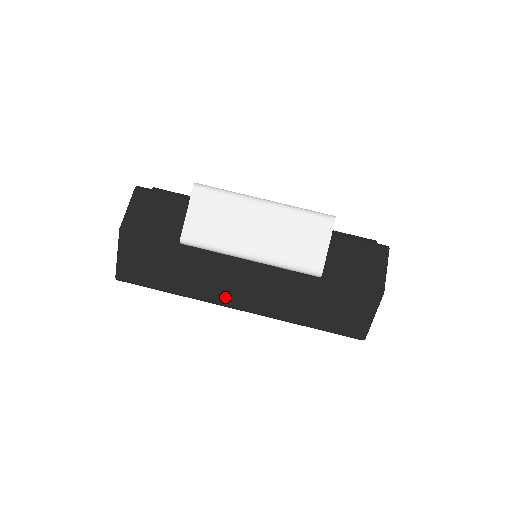
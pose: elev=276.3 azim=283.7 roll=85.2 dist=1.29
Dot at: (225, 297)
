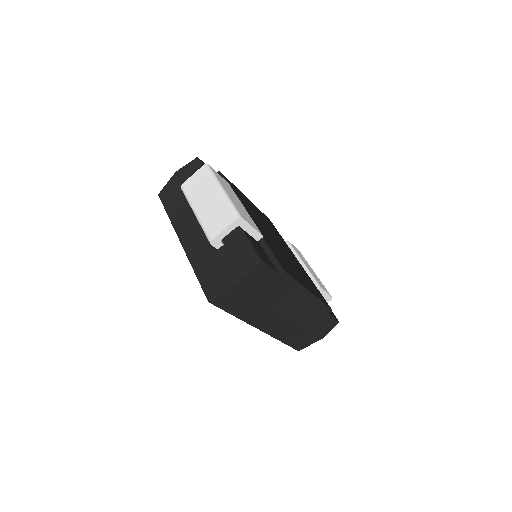
Dot at: (181, 231)
